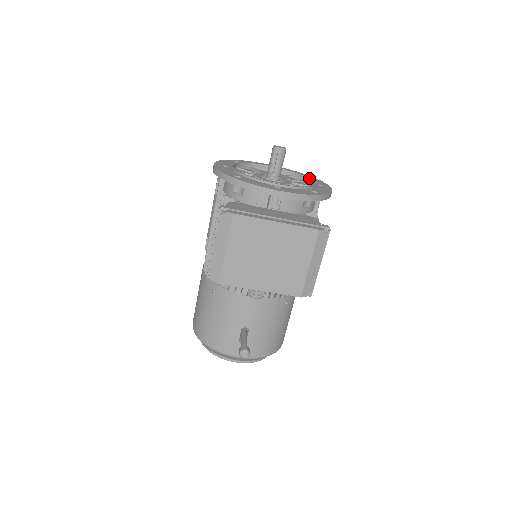
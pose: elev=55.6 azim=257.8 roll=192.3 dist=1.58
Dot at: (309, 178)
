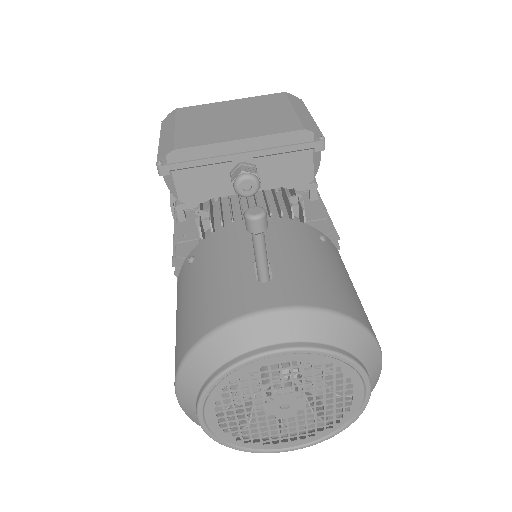
Dot at: occluded
